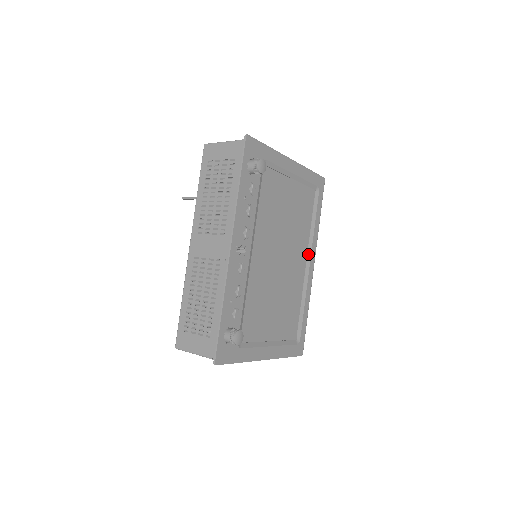
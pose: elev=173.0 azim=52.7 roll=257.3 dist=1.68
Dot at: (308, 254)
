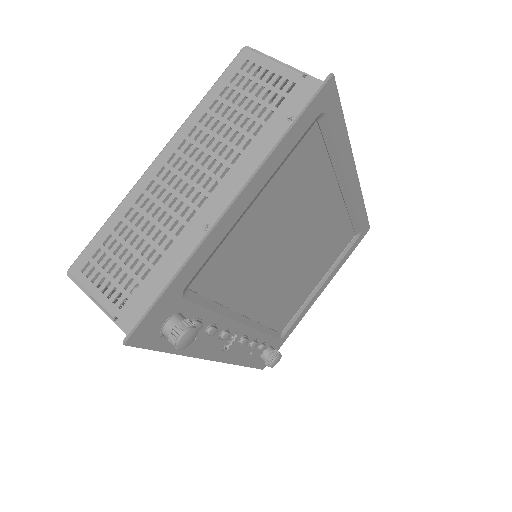
Dot at: (340, 184)
